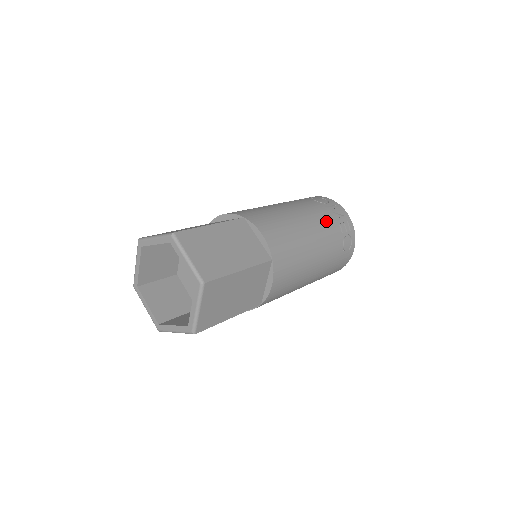
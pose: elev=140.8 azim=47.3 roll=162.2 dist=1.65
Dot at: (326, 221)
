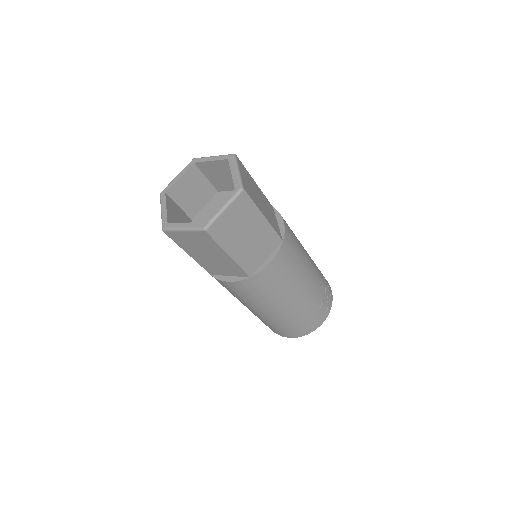
Dot at: (319, 273)
